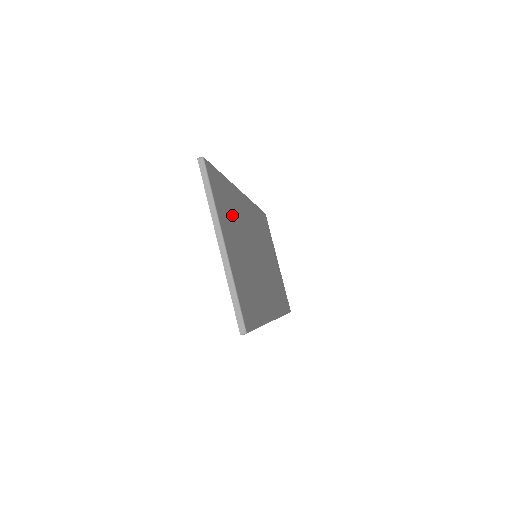
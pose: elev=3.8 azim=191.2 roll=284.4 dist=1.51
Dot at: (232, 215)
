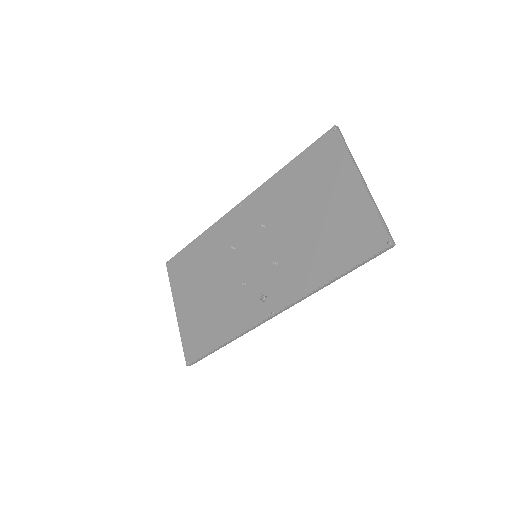
Dot at: occluded
